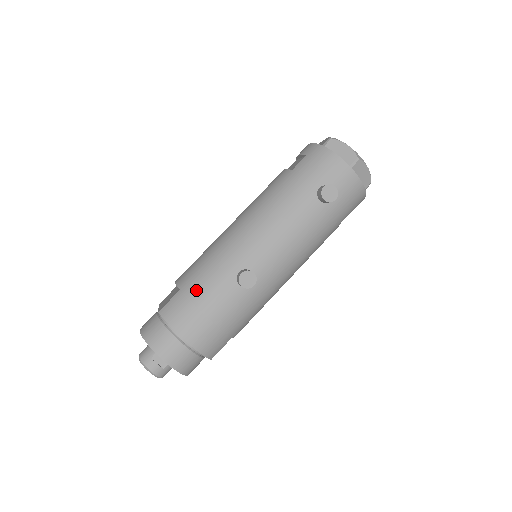
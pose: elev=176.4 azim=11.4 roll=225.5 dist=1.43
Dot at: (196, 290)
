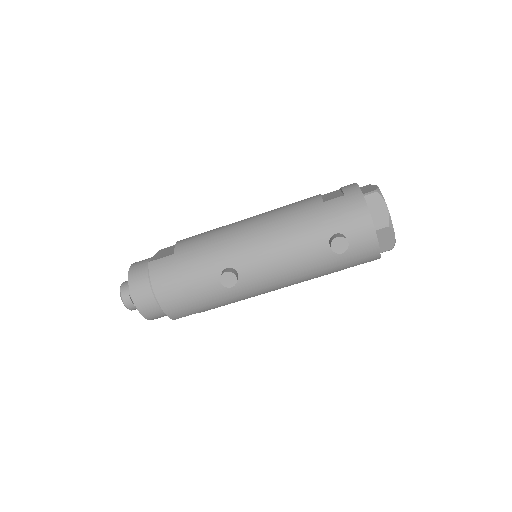
Dot at: (185, 263)
